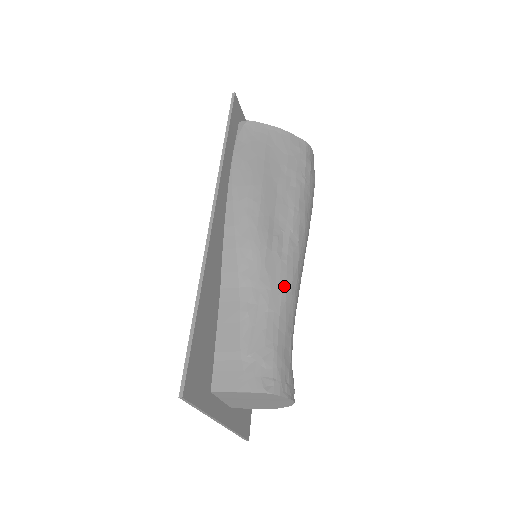
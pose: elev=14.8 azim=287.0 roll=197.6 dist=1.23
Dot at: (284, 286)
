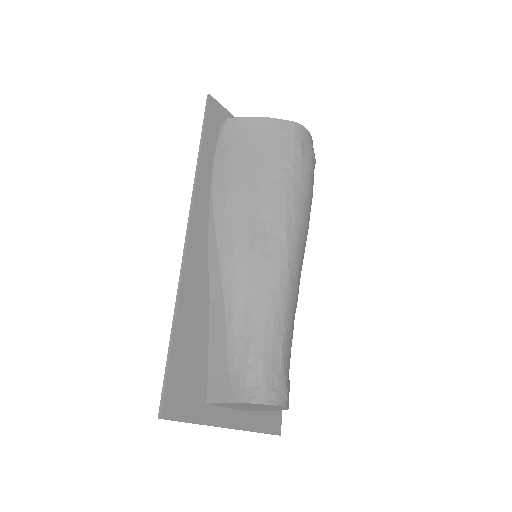
Dot at: (270, 289)
